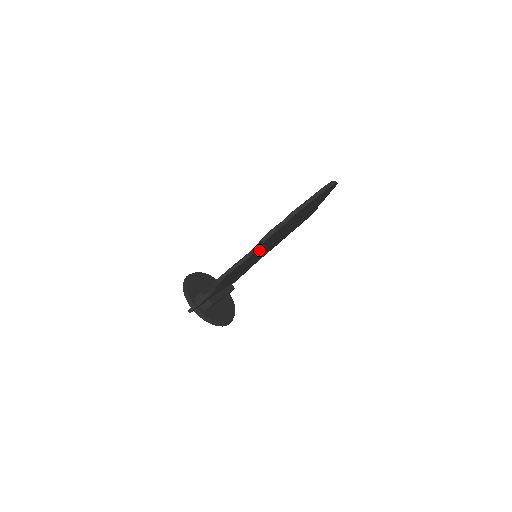
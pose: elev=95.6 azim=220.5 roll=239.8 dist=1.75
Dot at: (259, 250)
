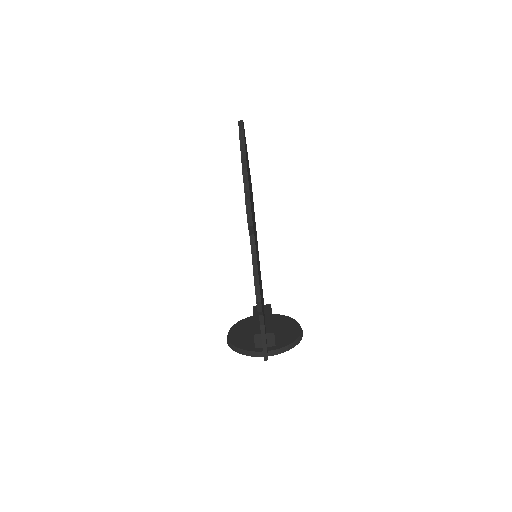
Dot at: occluded
